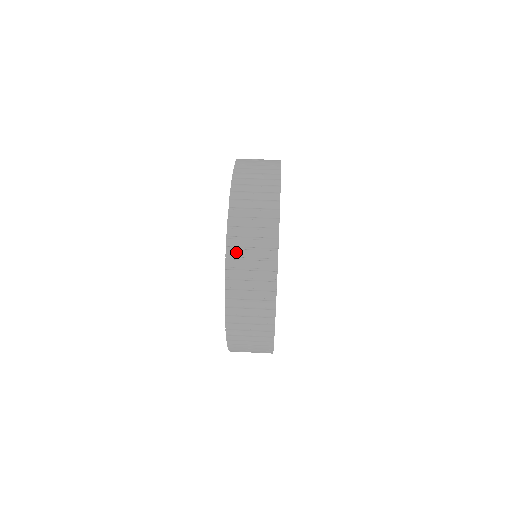
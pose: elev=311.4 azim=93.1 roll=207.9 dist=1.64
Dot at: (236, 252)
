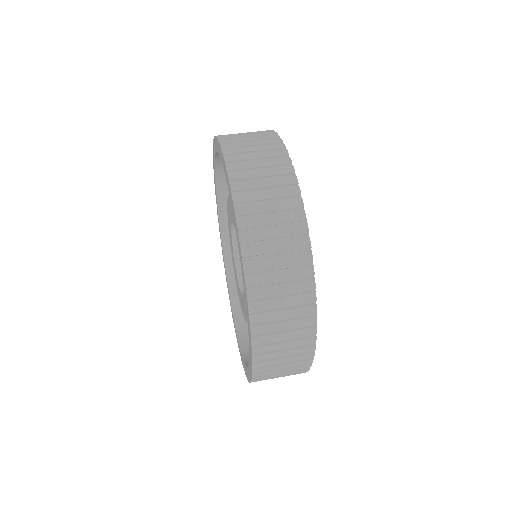
Dot at: (260, 290)
